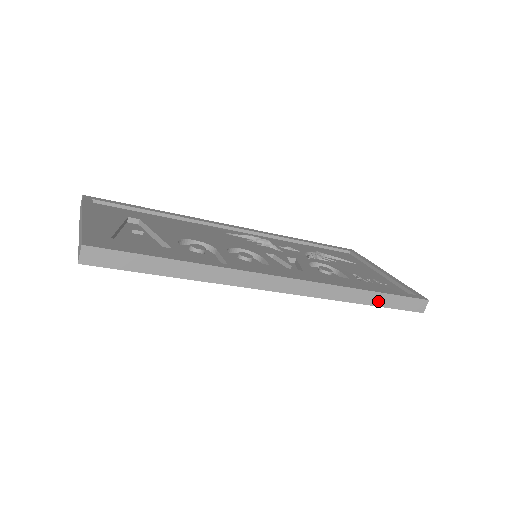
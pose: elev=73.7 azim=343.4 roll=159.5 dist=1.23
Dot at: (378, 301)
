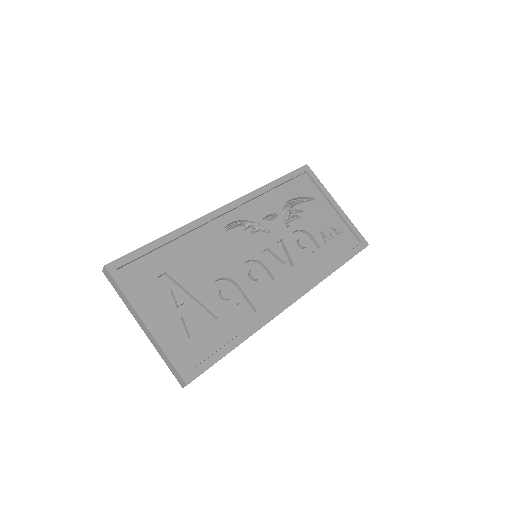
Dot at: occluded
